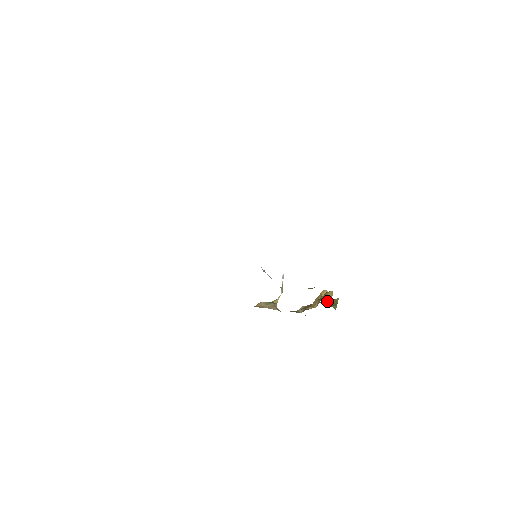
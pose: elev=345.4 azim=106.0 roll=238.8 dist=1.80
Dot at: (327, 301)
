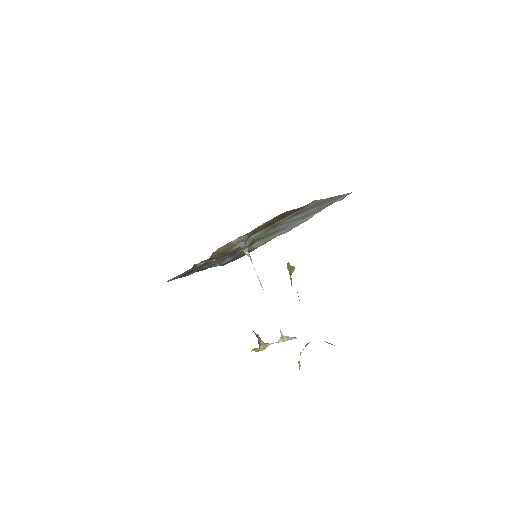
Dot at: occluded
